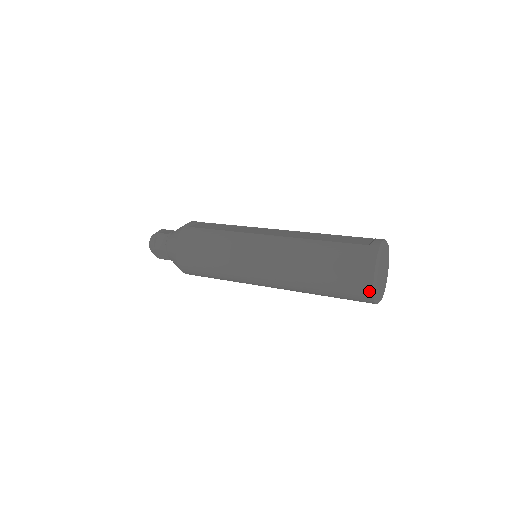
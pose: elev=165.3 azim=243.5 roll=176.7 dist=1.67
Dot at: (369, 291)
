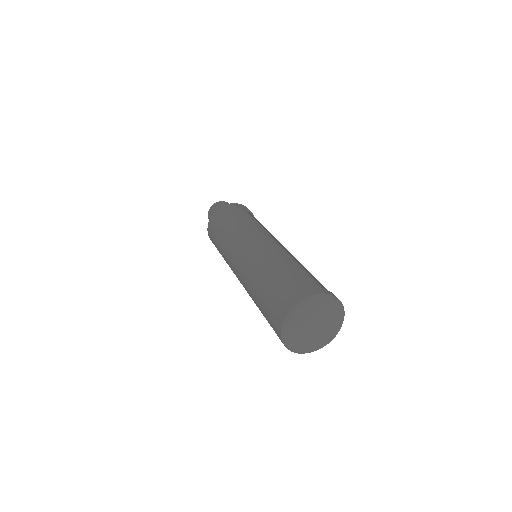
Dot at: (283, 316)
